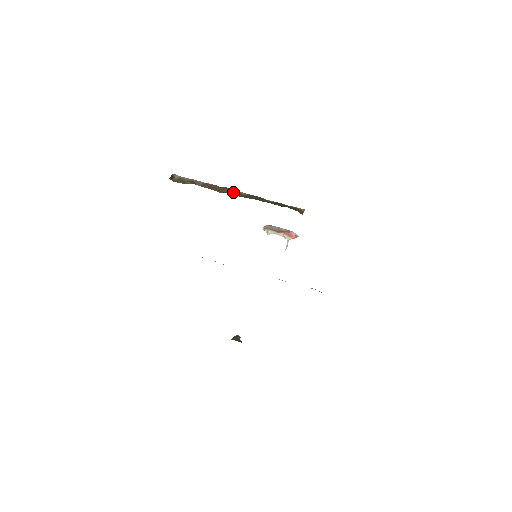
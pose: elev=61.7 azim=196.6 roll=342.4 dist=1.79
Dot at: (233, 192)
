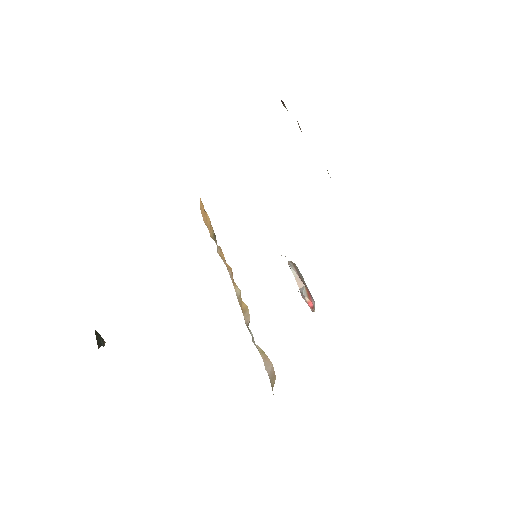
Dot at: occluded
